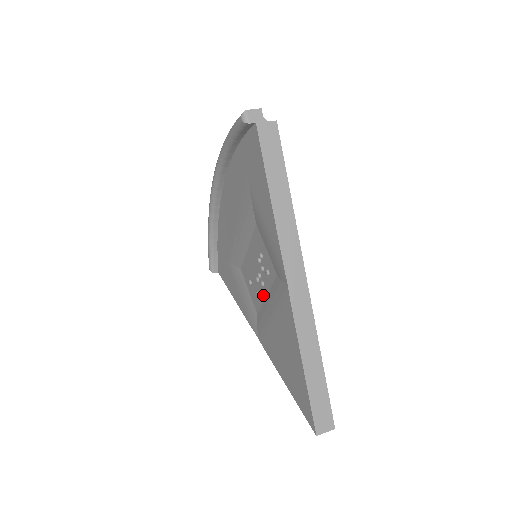
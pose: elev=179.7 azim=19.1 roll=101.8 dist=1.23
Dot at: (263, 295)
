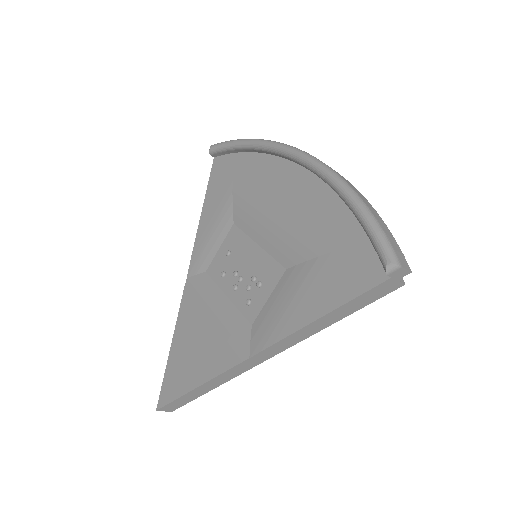
Dot at: (226, 288)
